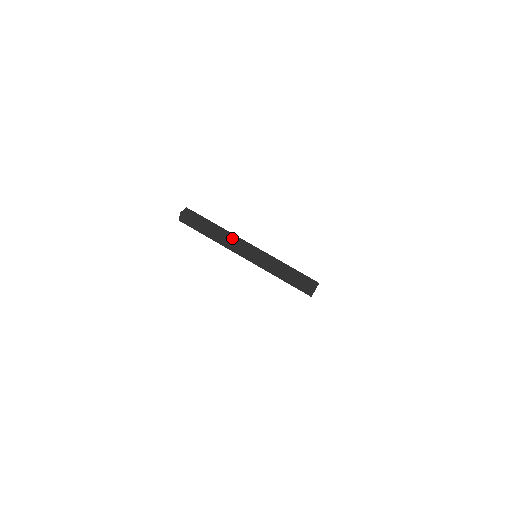
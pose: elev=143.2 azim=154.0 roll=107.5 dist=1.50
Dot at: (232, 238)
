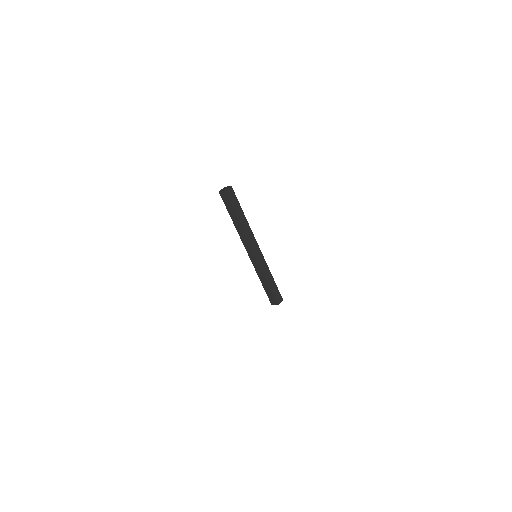
Dot at: (249, 235)
